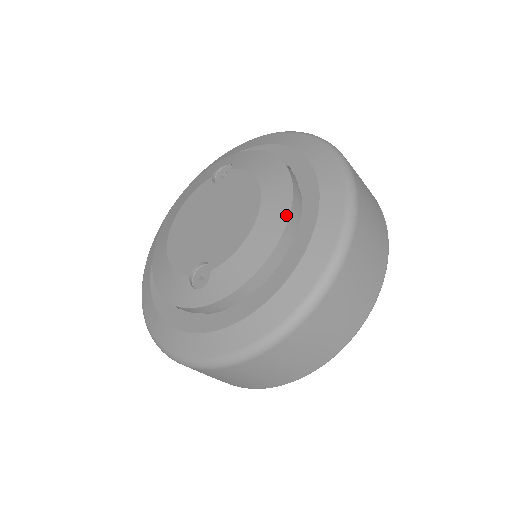
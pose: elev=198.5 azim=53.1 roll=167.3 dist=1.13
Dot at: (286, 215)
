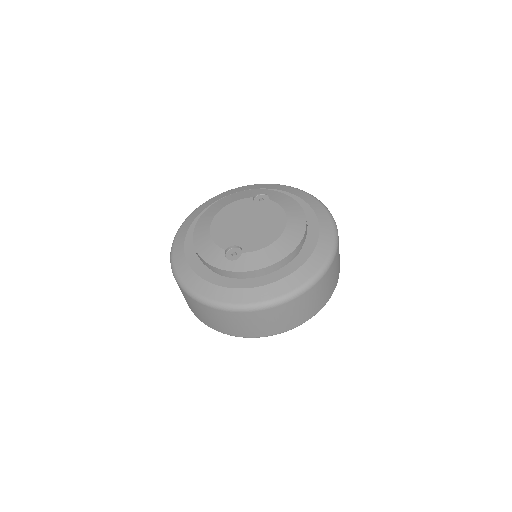
Dot at: (298, 241)
